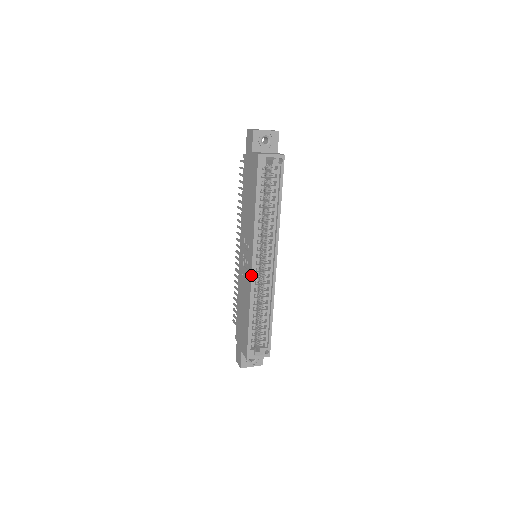
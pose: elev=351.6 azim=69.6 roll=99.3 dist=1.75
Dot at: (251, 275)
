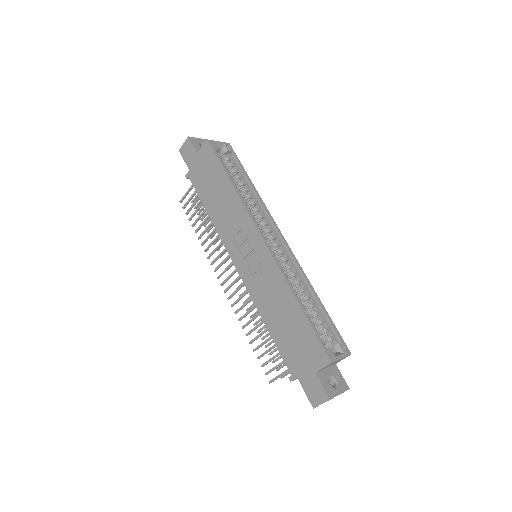
Dot at: (269, 251)
